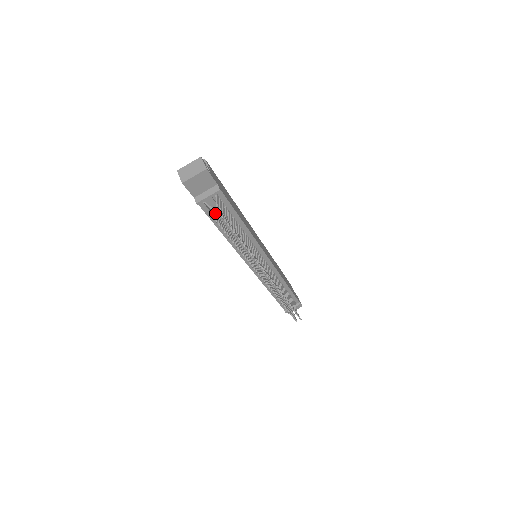
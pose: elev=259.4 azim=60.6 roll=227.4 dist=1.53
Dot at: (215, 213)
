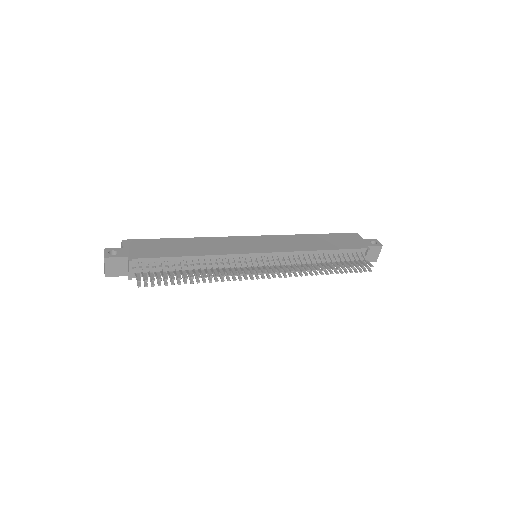
Dot at: occluded
